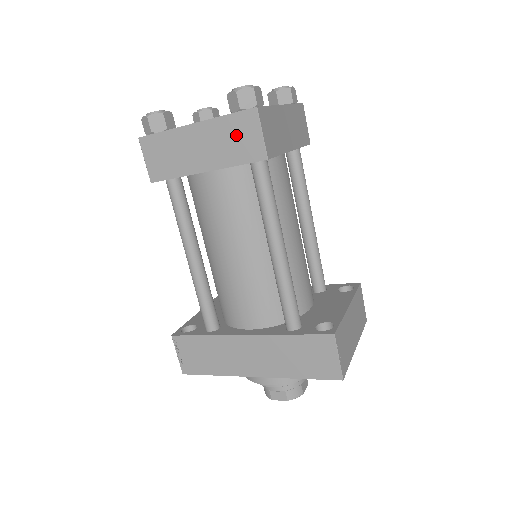
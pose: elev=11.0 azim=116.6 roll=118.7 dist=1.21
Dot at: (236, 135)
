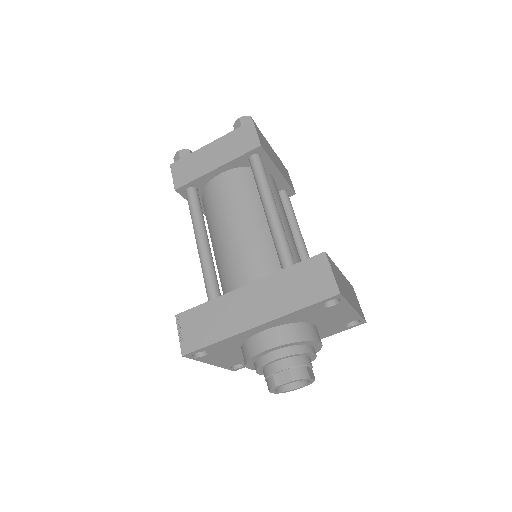
Dot at: (239, 139)
